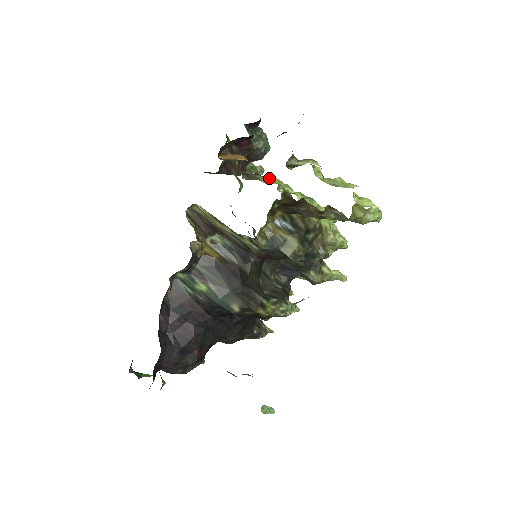
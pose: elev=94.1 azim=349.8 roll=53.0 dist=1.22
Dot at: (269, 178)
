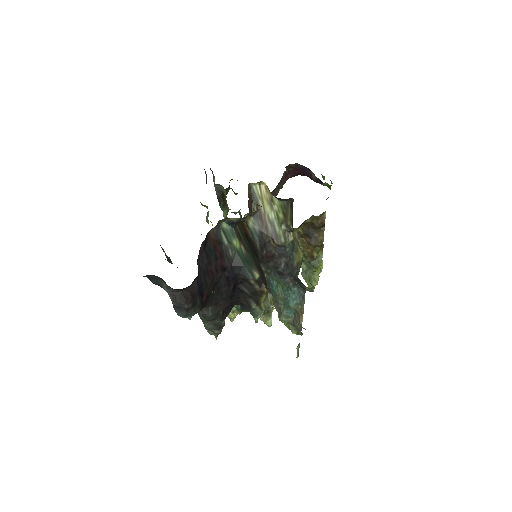
Dot at: occluded
